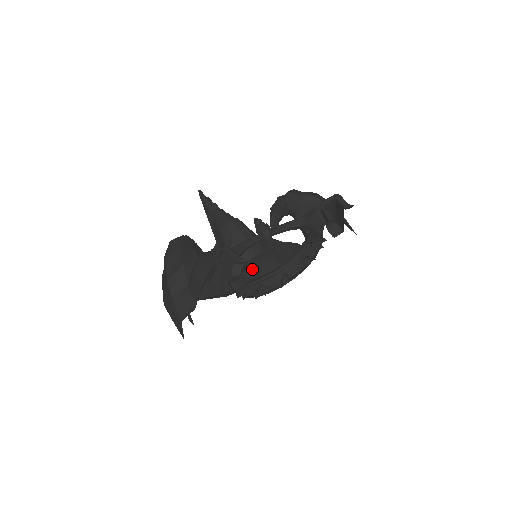
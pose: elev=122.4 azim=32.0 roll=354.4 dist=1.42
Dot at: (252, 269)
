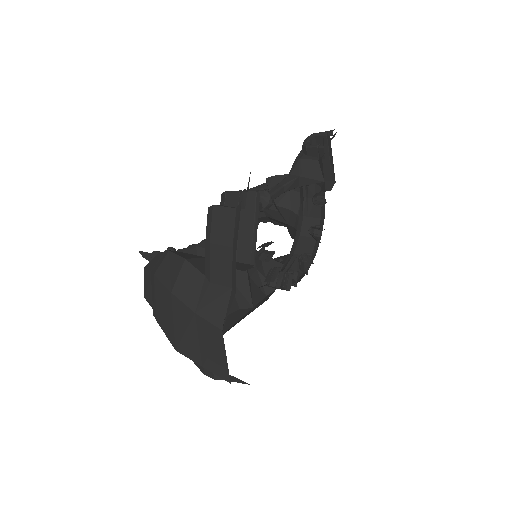
Dot at: (257, 280)
